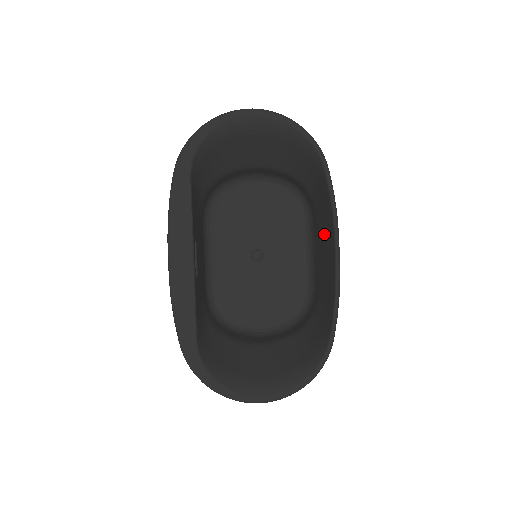
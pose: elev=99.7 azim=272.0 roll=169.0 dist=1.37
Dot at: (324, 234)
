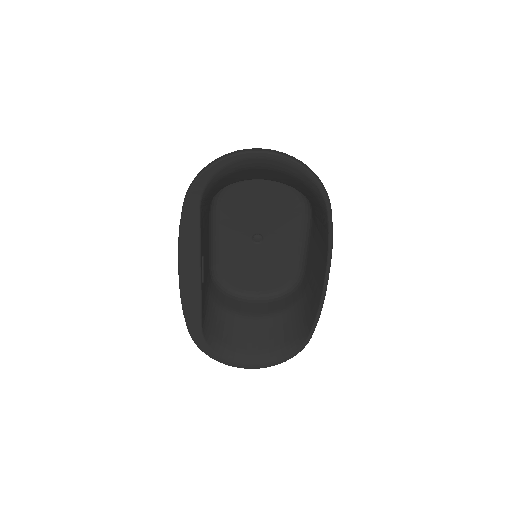
Dot at: (319, 249)
